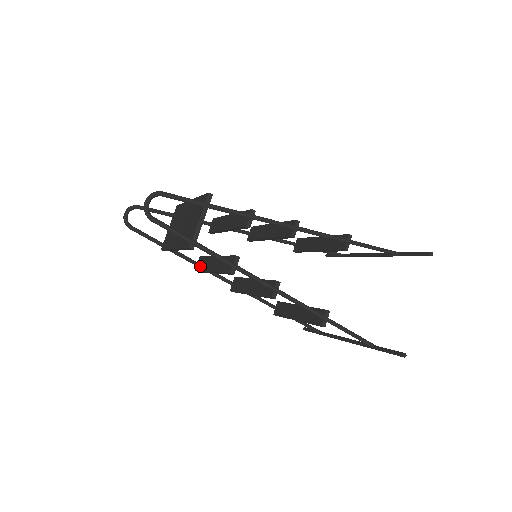
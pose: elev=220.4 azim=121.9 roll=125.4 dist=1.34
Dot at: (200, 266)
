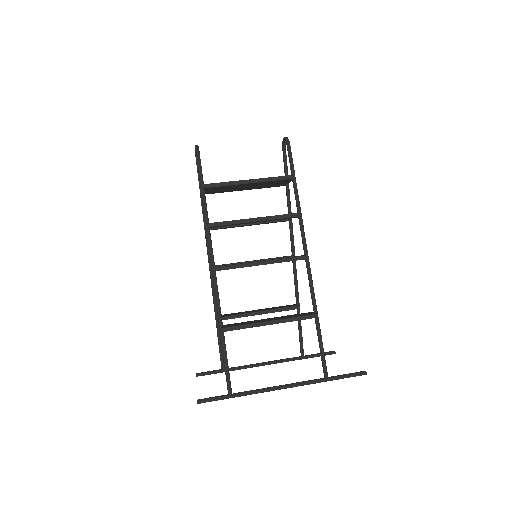
Dot at: (221, 222)
